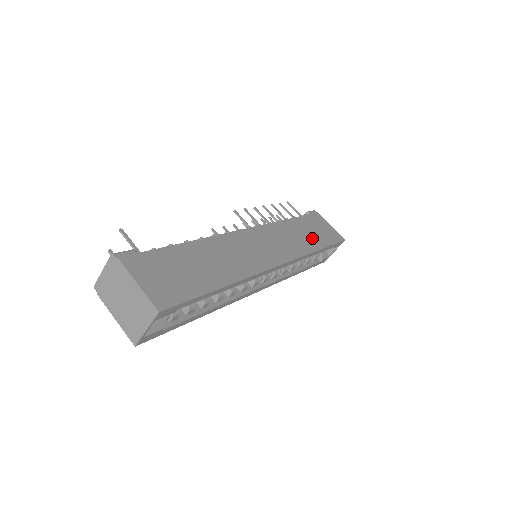
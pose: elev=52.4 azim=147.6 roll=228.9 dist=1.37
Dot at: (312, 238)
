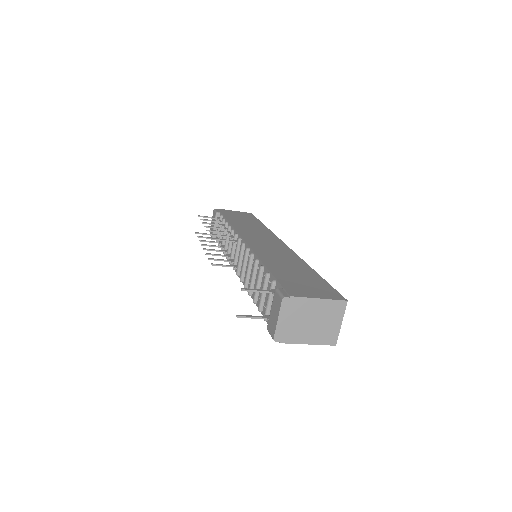
Dot at: (251, 223)
